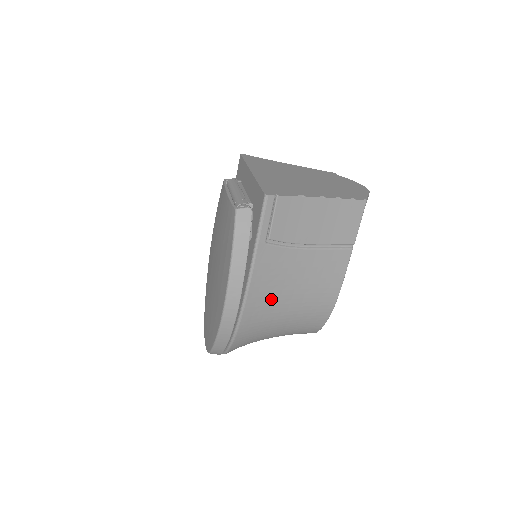
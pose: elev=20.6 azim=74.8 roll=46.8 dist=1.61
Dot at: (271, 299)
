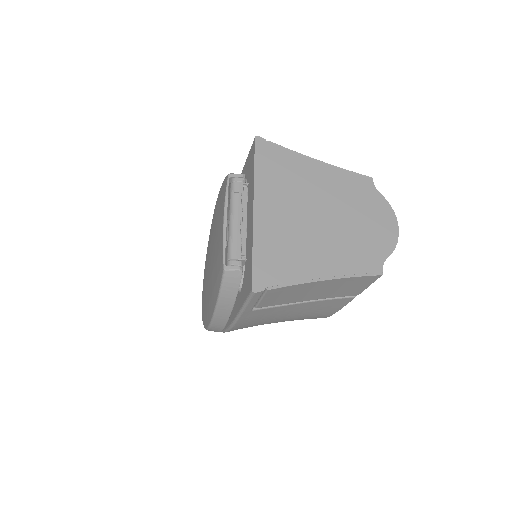
Dot at: (258, 324)
